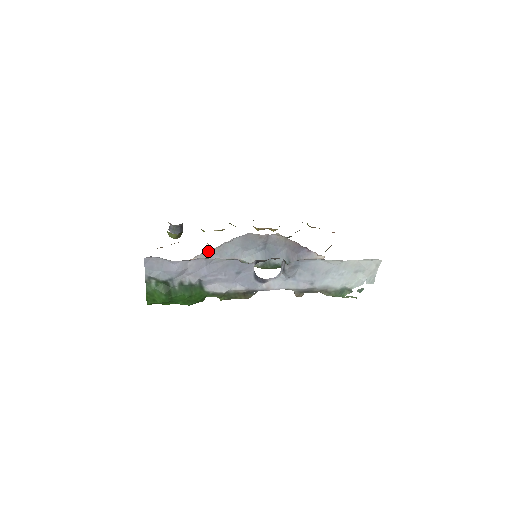
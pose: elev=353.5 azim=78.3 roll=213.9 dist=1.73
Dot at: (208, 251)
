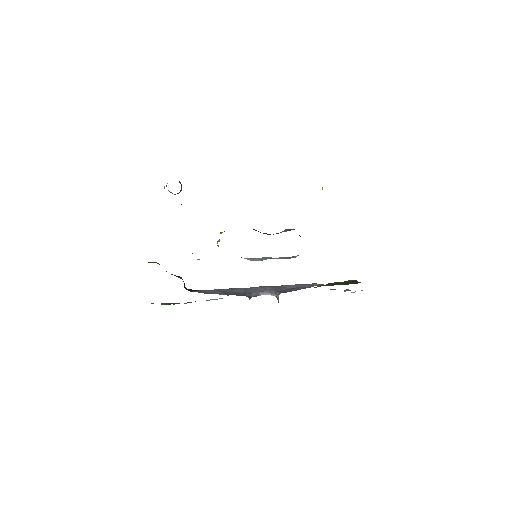
Dot at: occluded
